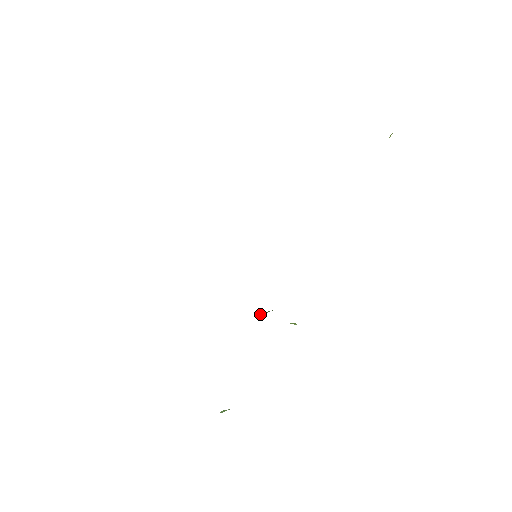
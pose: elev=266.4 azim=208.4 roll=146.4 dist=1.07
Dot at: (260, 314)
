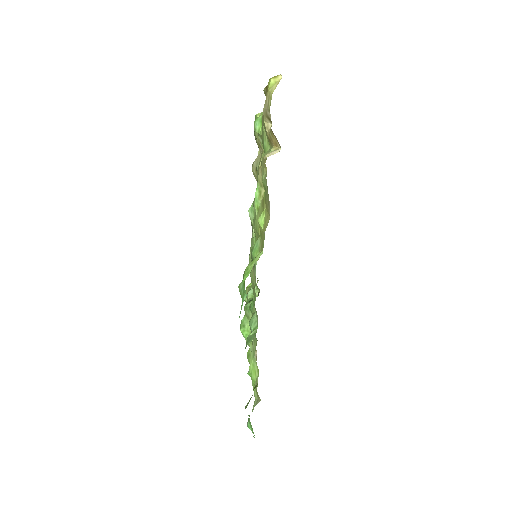
Dot at: occluded
